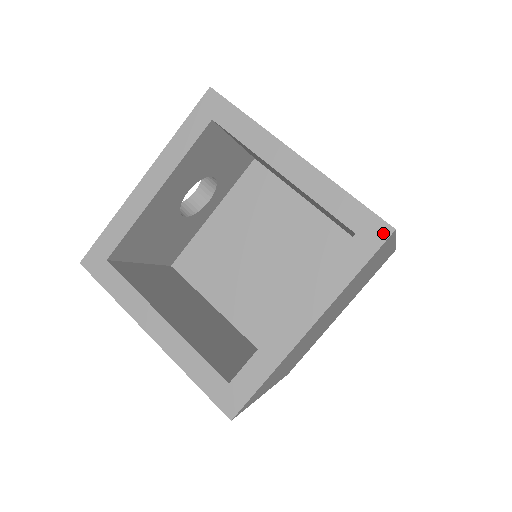
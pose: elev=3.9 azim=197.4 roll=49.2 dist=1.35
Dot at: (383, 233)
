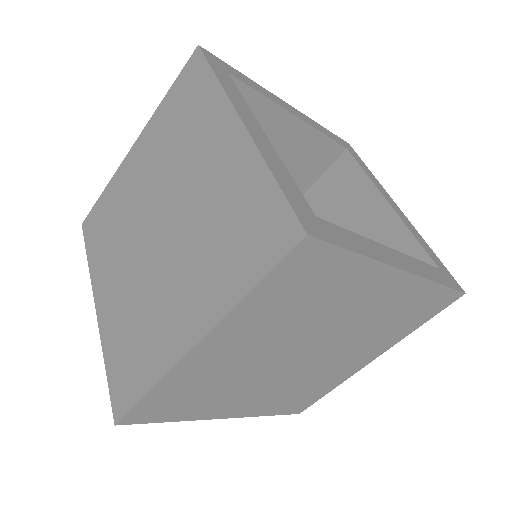
Dot at: (458, 286)
